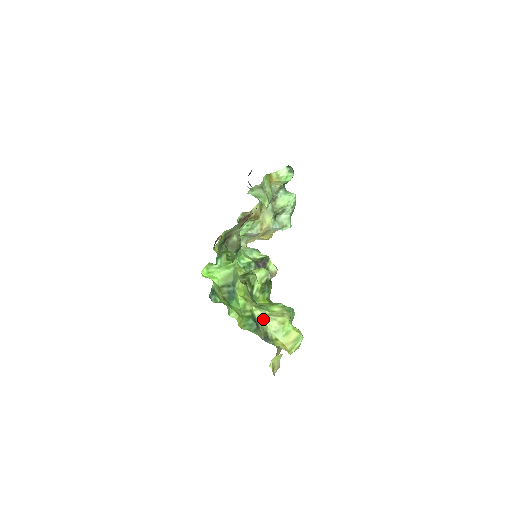
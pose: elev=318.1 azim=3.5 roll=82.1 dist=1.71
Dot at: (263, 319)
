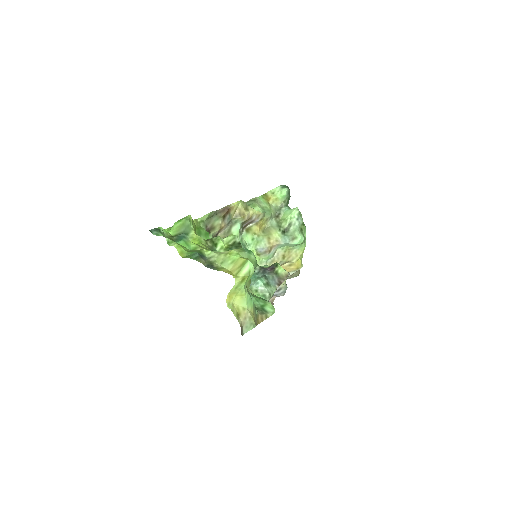
Dot at: (213, 256)
